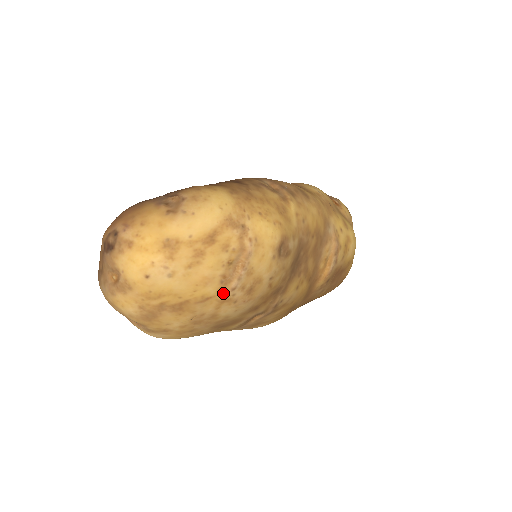
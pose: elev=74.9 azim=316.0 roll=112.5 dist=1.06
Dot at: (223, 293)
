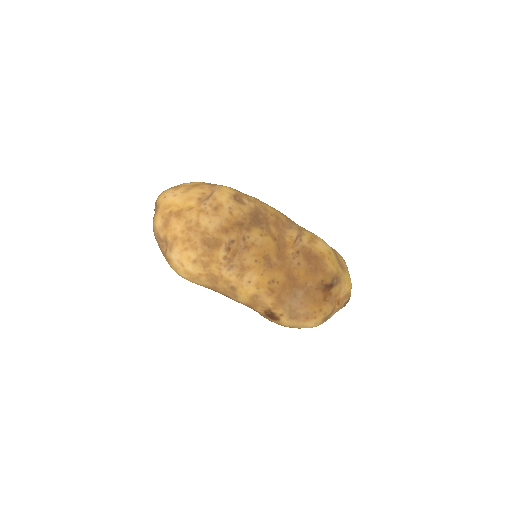
Dot at: (199, 206)
